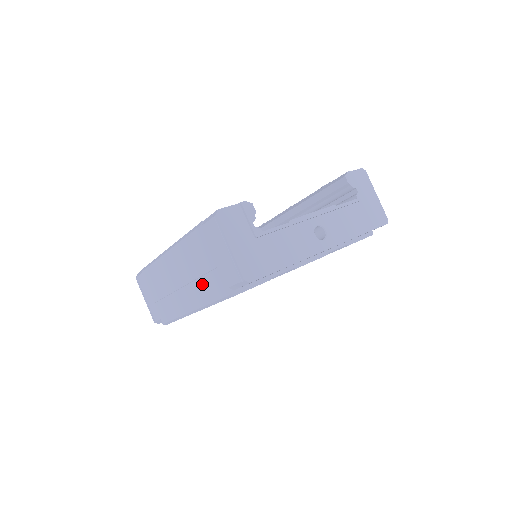
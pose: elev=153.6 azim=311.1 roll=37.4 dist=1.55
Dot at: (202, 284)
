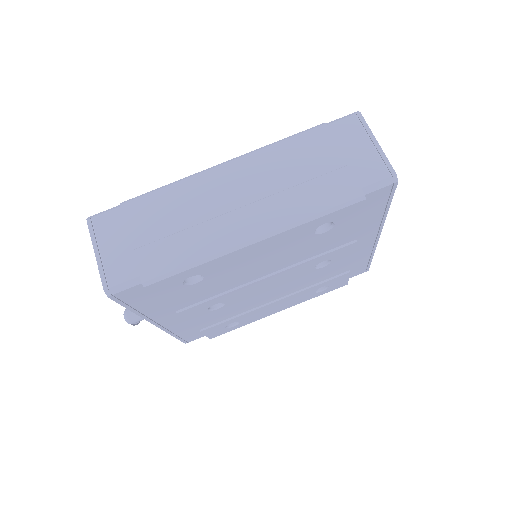
Dot at: (302, 192)
